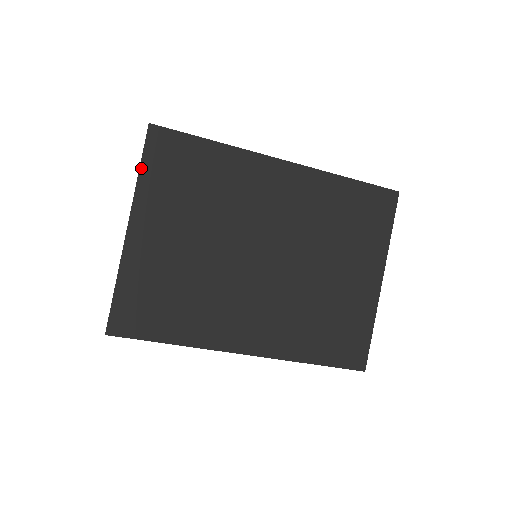
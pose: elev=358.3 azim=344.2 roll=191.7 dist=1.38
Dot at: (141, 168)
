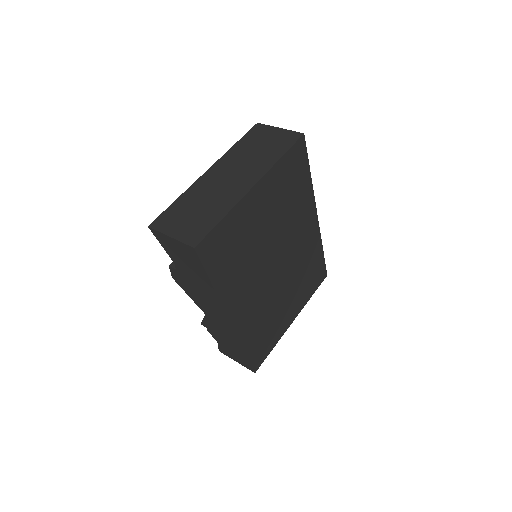
Dot at: (284, 155)
